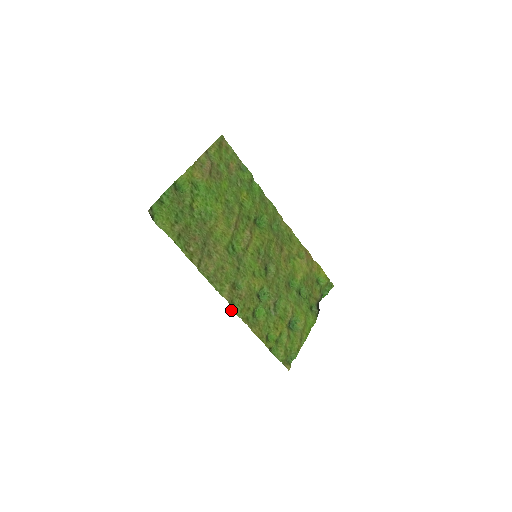
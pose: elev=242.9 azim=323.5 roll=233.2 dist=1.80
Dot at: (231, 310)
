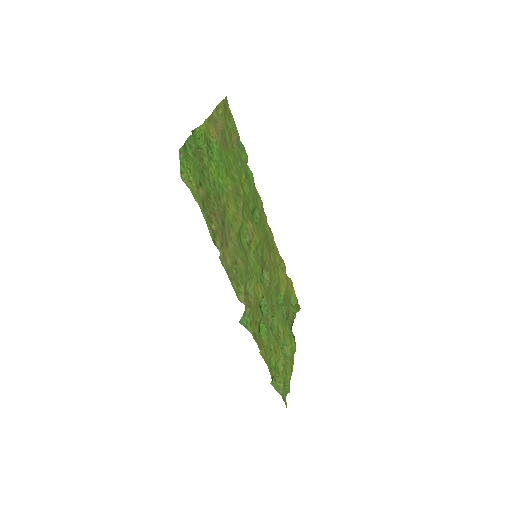
Dot at: (240, 322)
